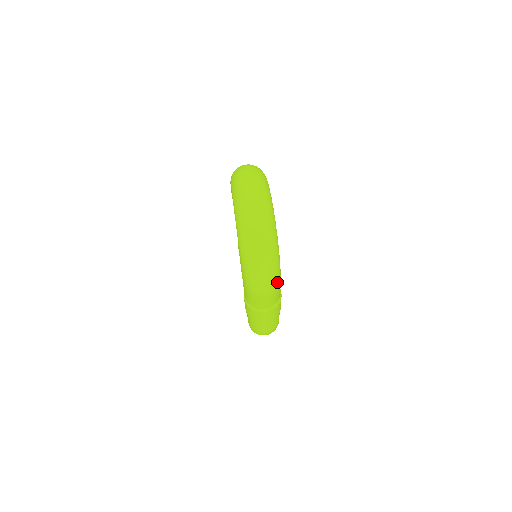
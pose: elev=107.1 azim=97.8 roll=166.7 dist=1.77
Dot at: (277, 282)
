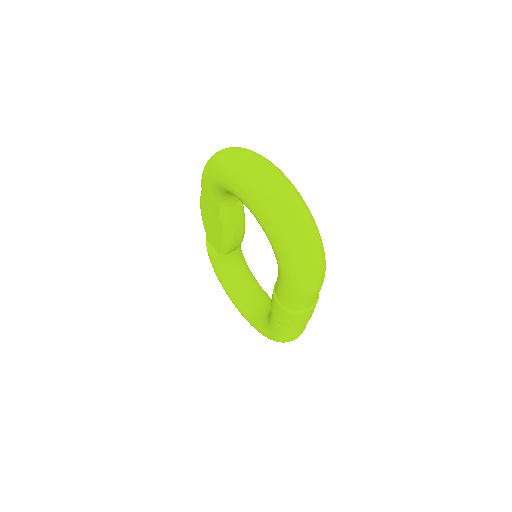
Dot at: (325, 268)
